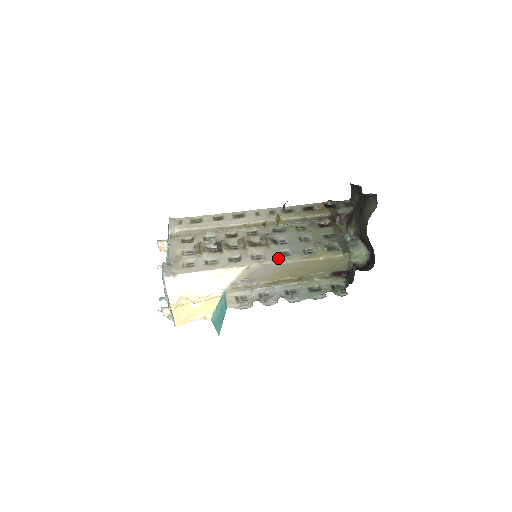
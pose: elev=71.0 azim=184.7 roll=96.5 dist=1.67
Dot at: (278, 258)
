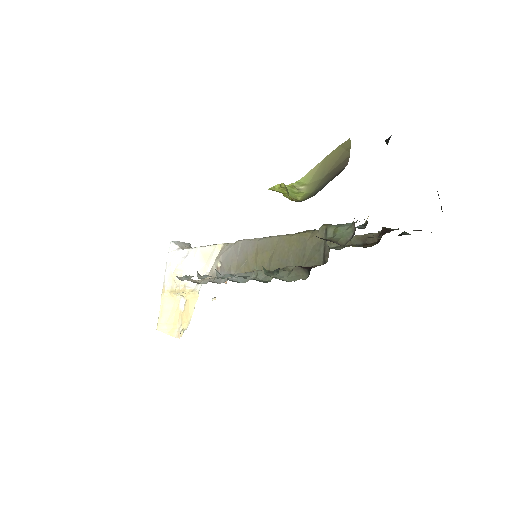
Dot at: occluded
